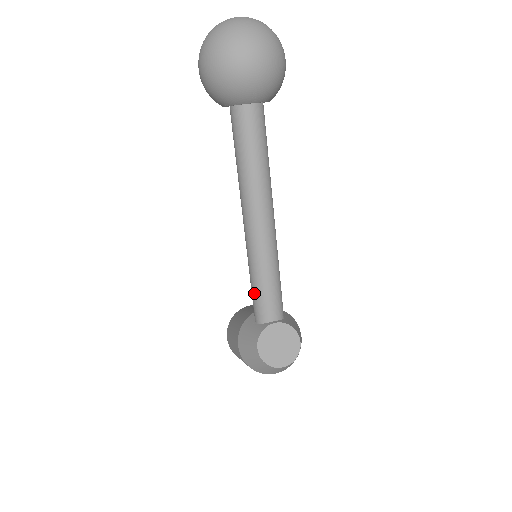
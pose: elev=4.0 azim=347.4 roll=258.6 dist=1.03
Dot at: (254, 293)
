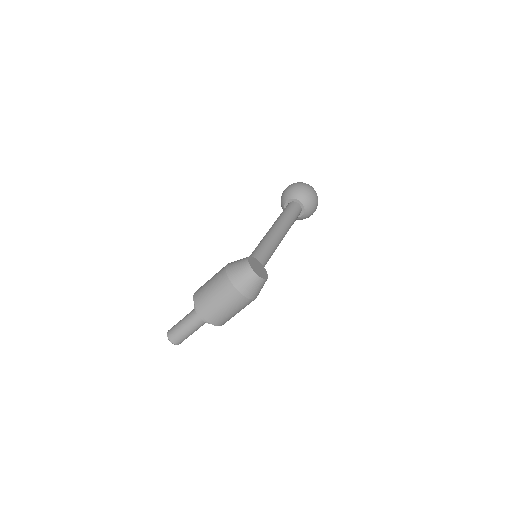
Dot at: (256, 250)
